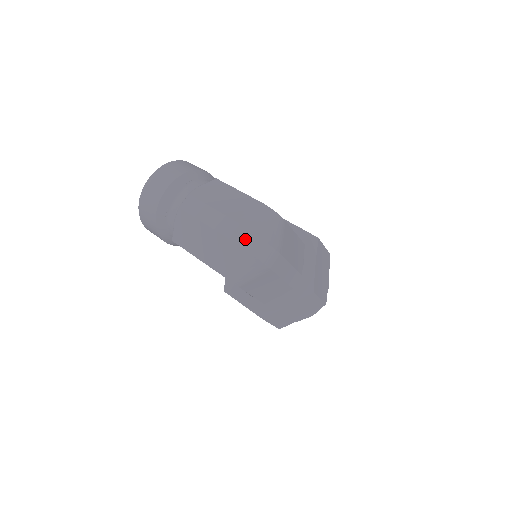
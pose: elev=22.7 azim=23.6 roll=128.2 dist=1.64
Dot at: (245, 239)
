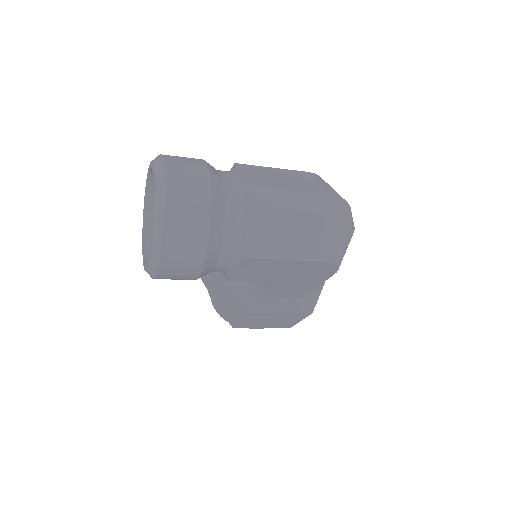
Dot at: (346, 209)
